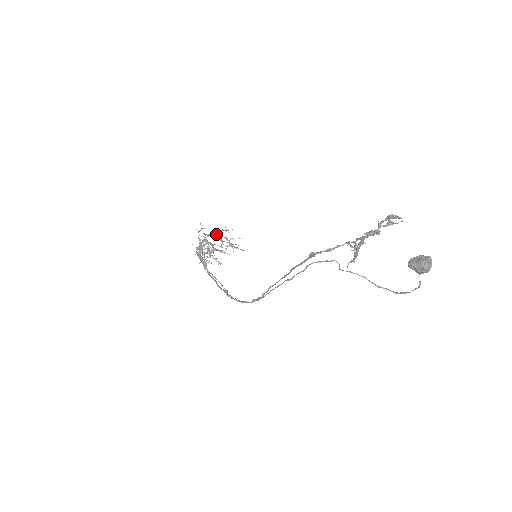
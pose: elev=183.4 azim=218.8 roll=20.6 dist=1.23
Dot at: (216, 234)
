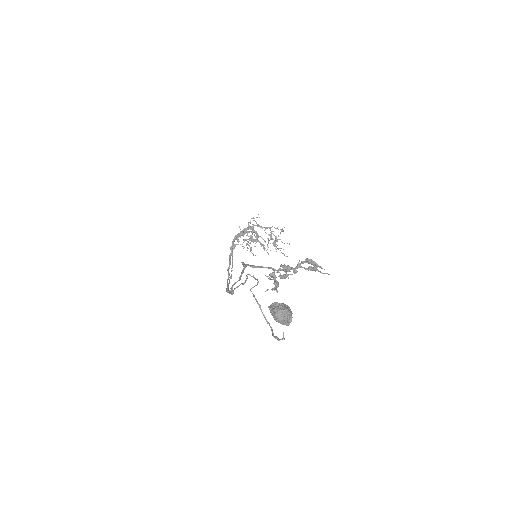
Dot at: (267, 228)
